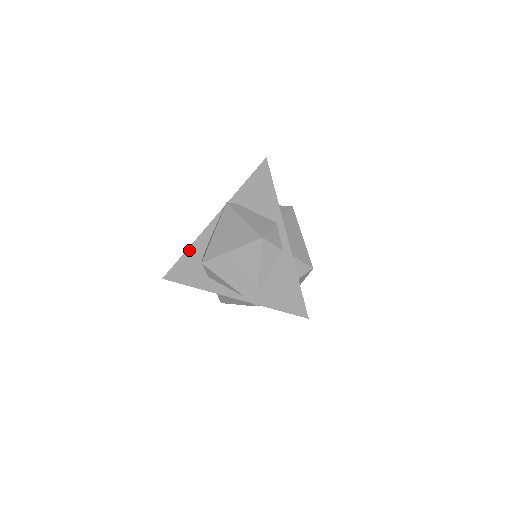
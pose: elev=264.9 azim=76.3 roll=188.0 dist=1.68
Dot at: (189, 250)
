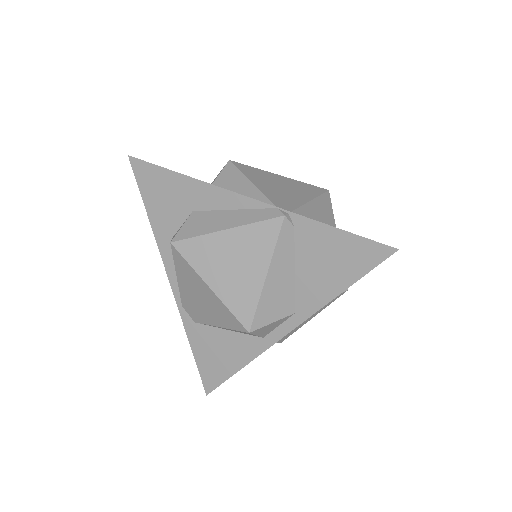
Dot at: (187, 180)
